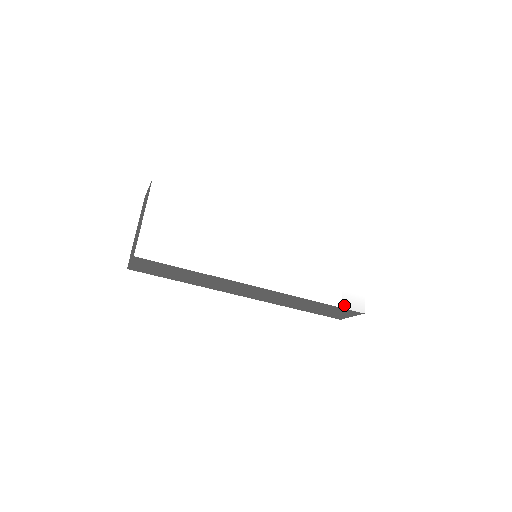
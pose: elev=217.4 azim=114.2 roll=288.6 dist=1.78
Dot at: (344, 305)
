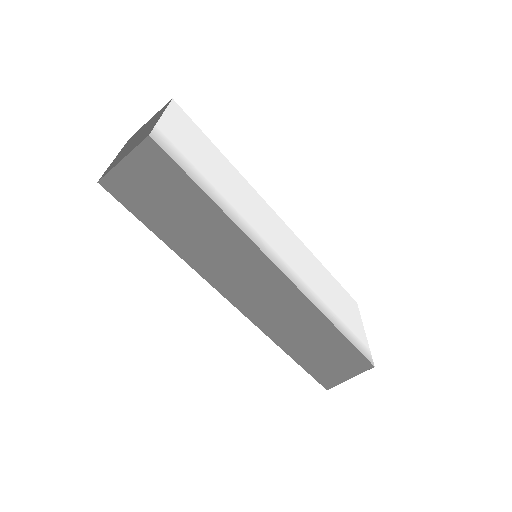
Dot at: (356, 345)
